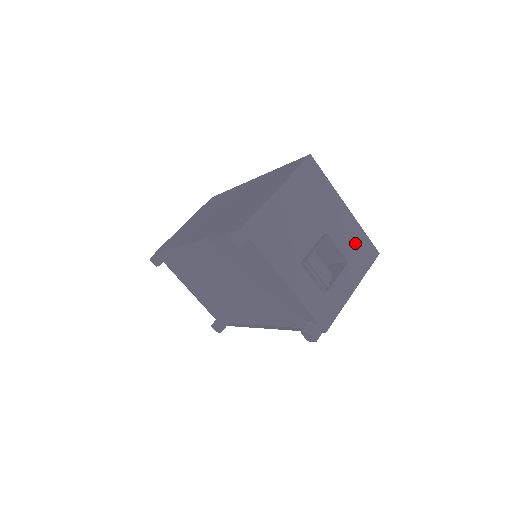
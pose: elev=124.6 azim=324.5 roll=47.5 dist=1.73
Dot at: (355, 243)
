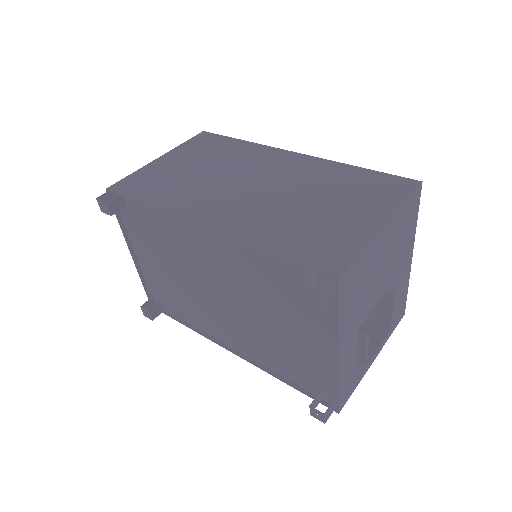
Dot at: (398, 302)
